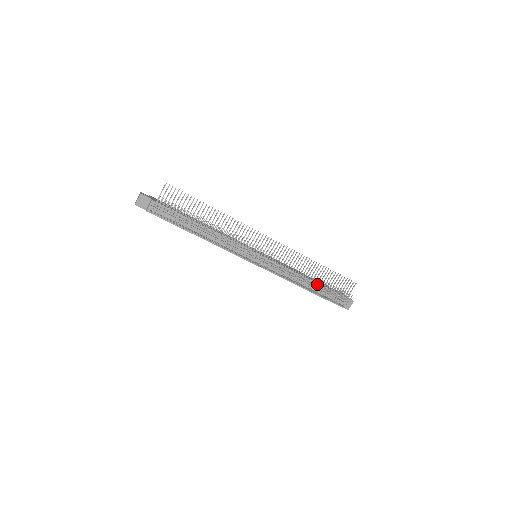
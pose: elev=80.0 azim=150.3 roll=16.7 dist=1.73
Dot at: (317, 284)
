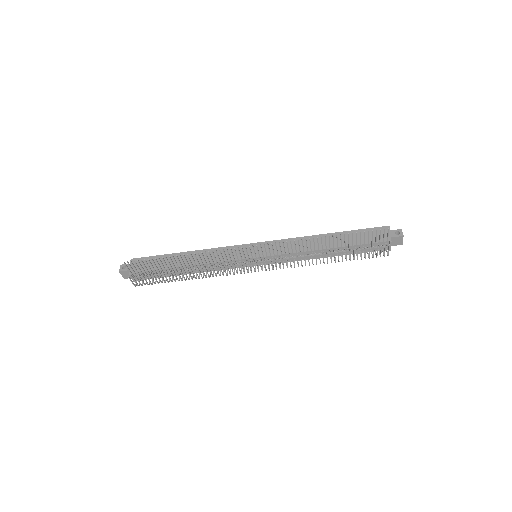
Dot at: (340, 248)
